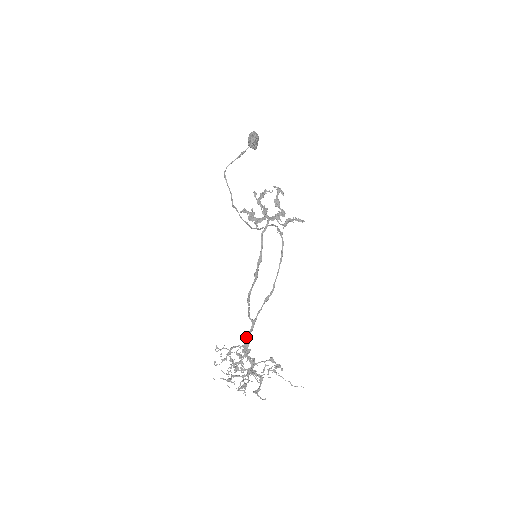
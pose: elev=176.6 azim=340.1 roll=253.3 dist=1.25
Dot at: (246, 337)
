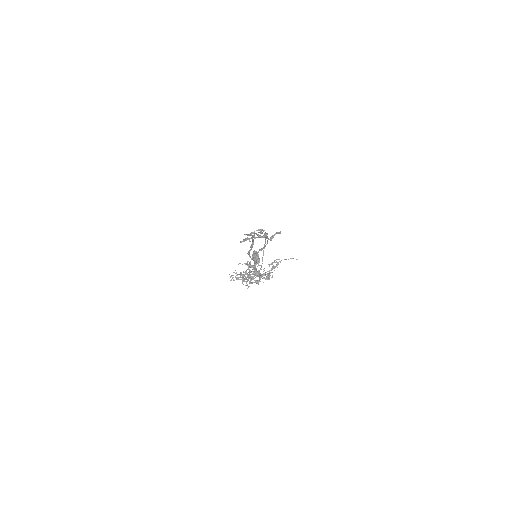
Dot at: occluded
